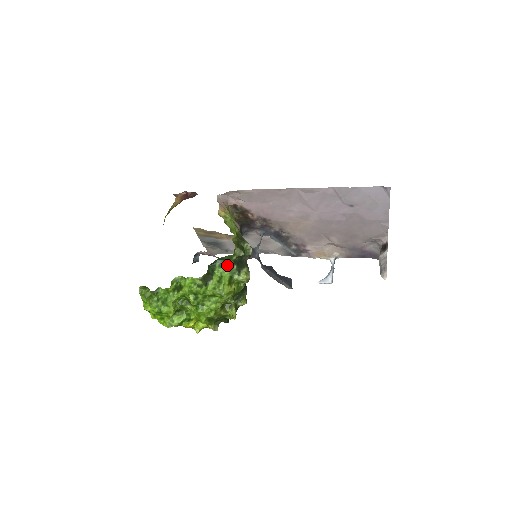
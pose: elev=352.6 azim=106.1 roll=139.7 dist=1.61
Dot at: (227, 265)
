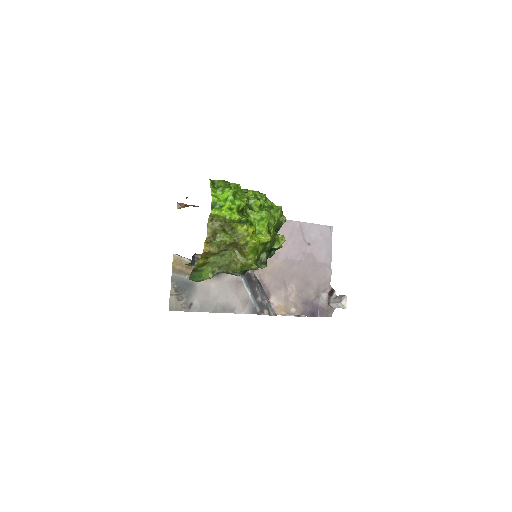
Dot at: occluded
